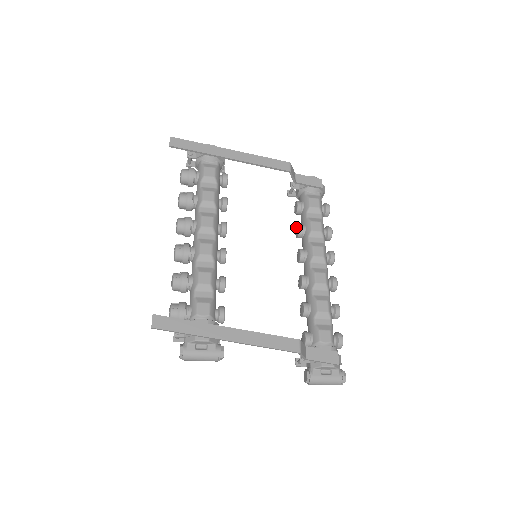
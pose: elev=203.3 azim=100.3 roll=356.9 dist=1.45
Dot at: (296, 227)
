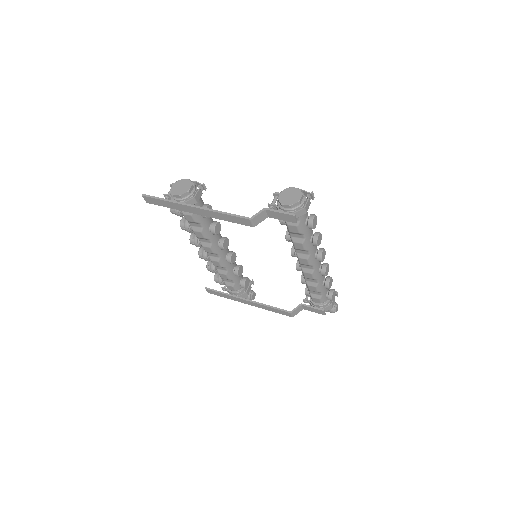
Dot at: (287, 231)
